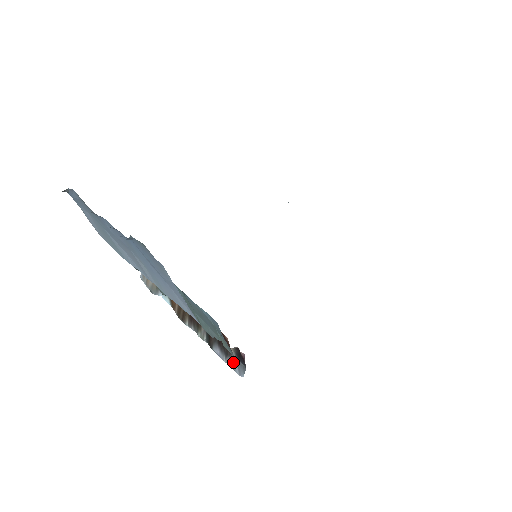
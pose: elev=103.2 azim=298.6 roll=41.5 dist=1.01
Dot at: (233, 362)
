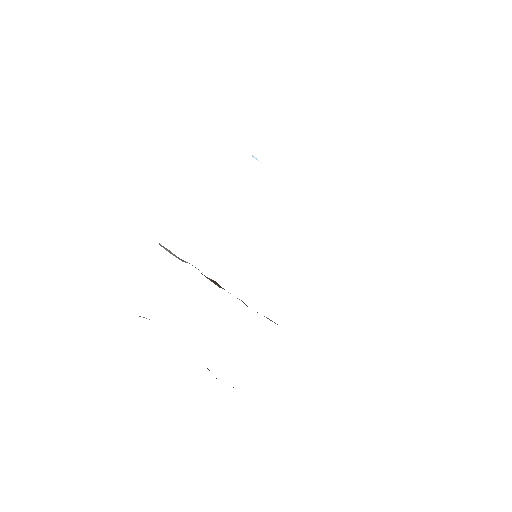
Dot at: occluded
